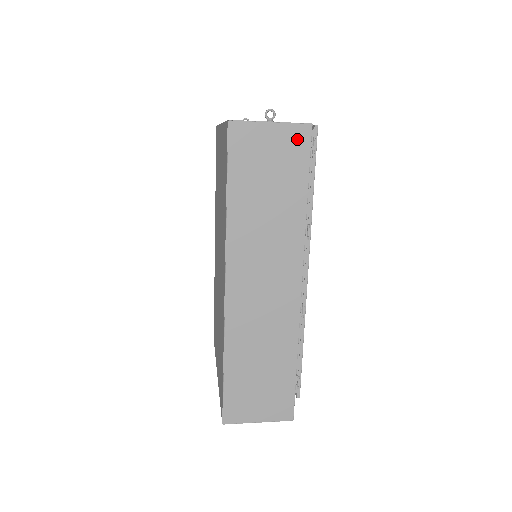
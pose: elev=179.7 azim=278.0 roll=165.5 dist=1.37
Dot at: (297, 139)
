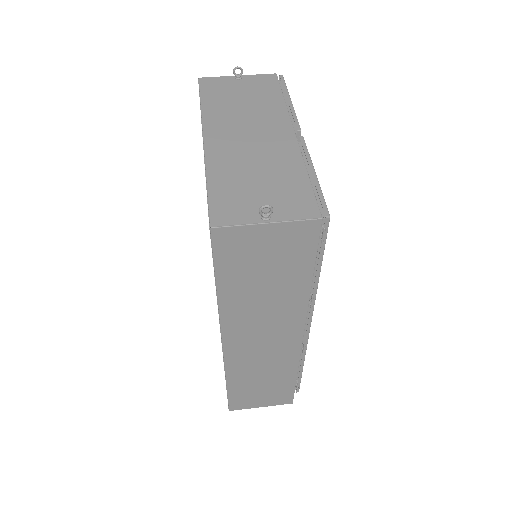
Dot at: (301, 234)
